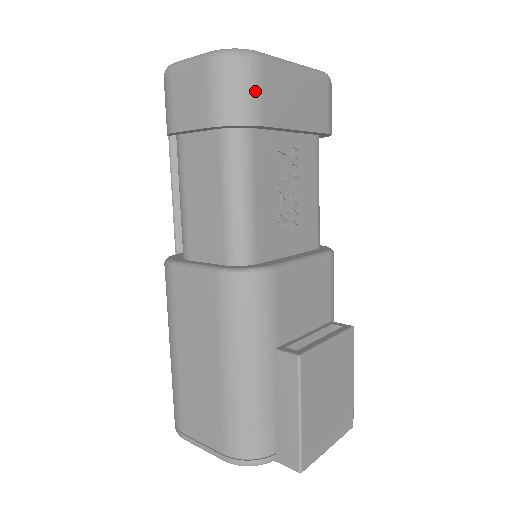
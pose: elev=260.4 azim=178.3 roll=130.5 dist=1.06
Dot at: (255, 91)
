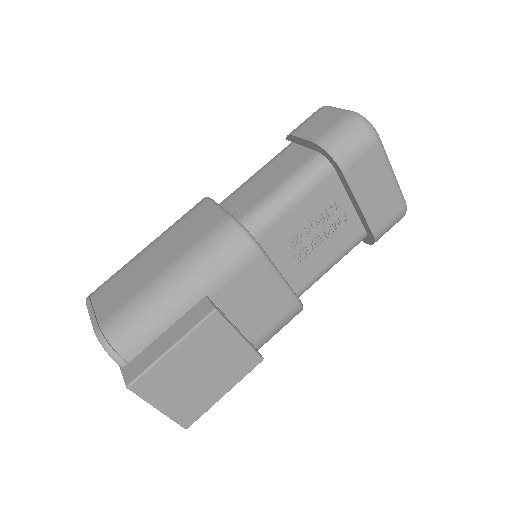
Dot at: (357, 150)
